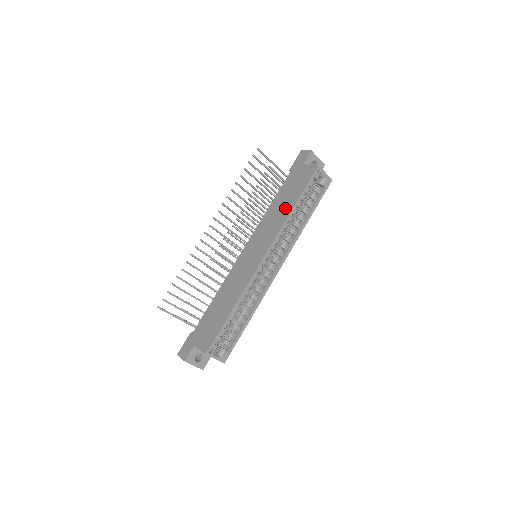
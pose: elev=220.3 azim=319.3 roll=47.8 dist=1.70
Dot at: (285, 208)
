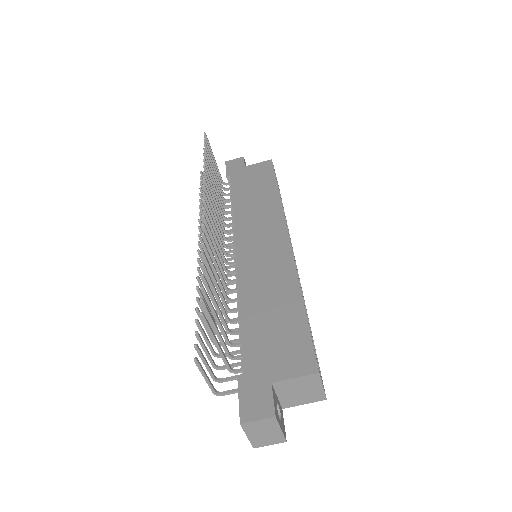
Dot at: (265, 196)
